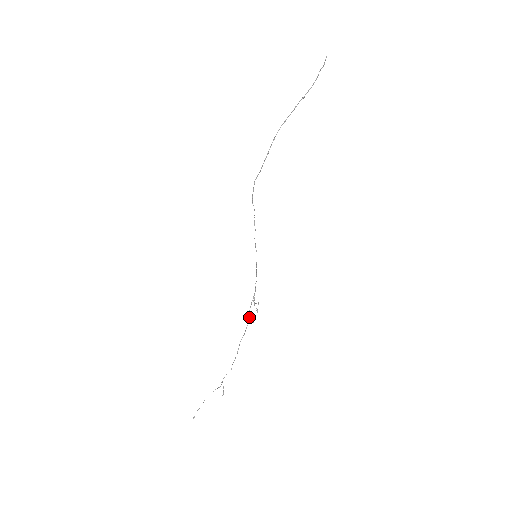
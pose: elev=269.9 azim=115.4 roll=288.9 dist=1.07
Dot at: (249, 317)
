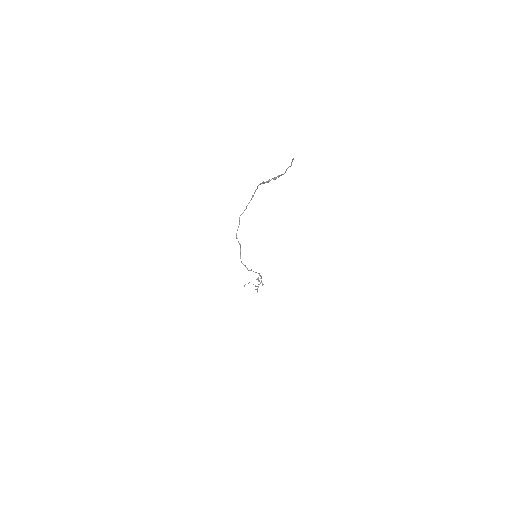
Dot at: occluded
